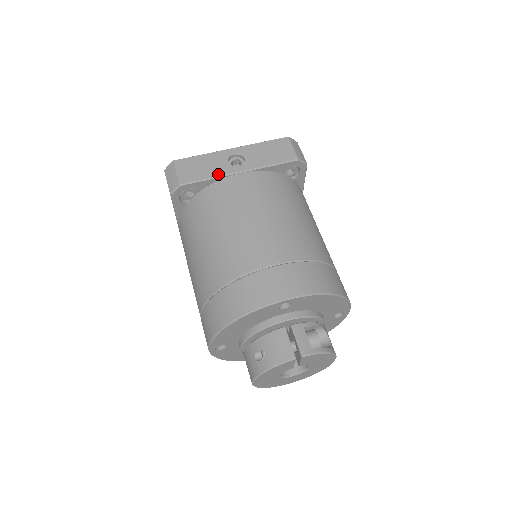
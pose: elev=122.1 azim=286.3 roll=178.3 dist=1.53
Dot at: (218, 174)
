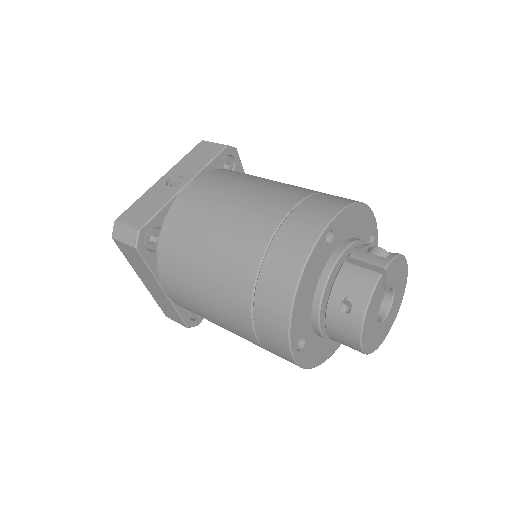
Dot at: (167, 199)
